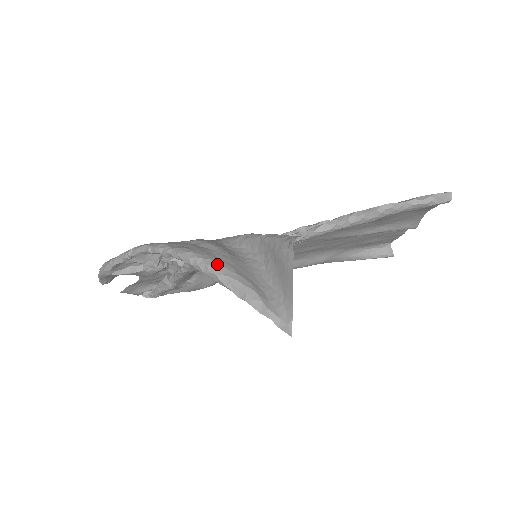
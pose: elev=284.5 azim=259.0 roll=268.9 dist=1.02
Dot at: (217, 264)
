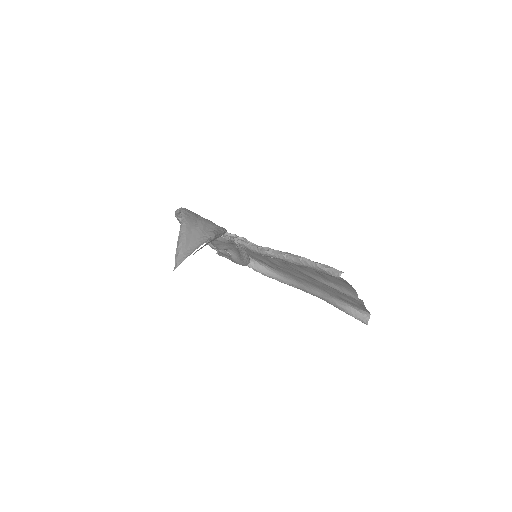
Dot at: (185, 228)
